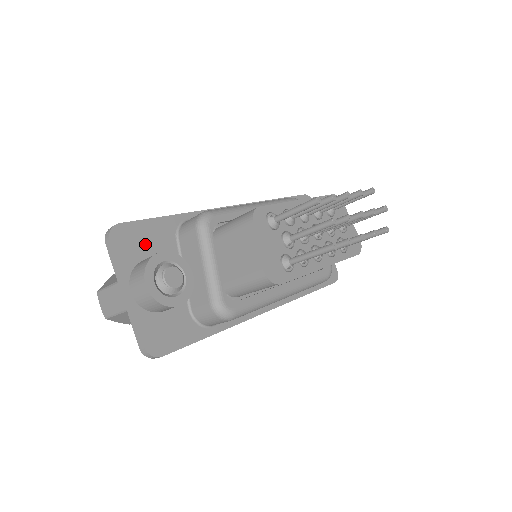
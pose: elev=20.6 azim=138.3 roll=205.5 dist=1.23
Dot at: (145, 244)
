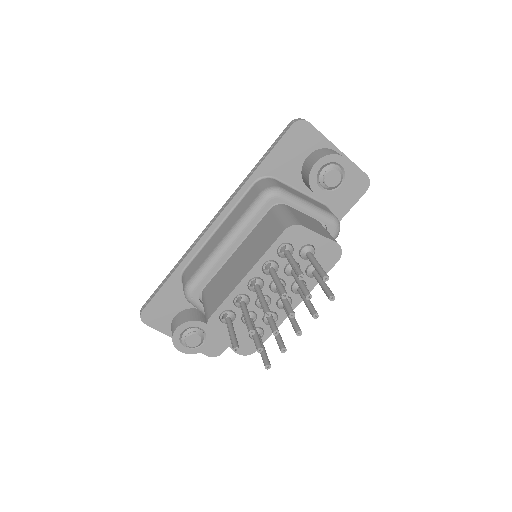
Dot at: (167, 309)
